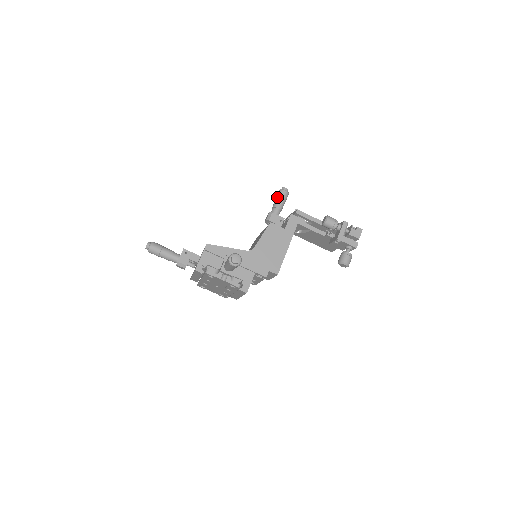
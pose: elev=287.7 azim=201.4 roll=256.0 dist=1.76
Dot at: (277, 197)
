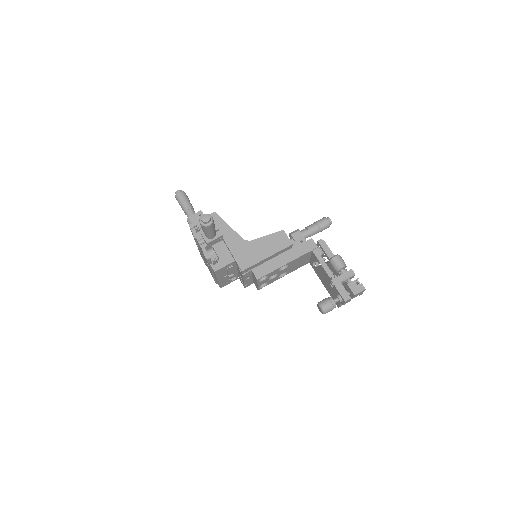
Dot at: occluded
